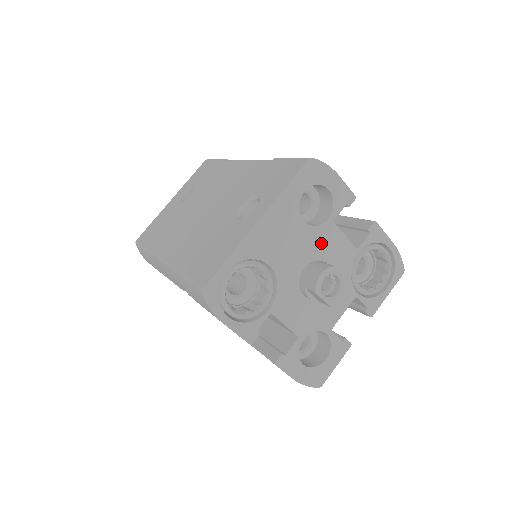
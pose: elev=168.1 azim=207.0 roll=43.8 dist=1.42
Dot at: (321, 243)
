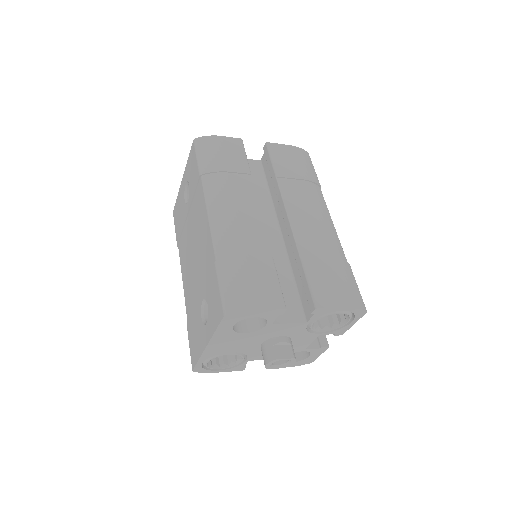
Dot at: (268, 333)
